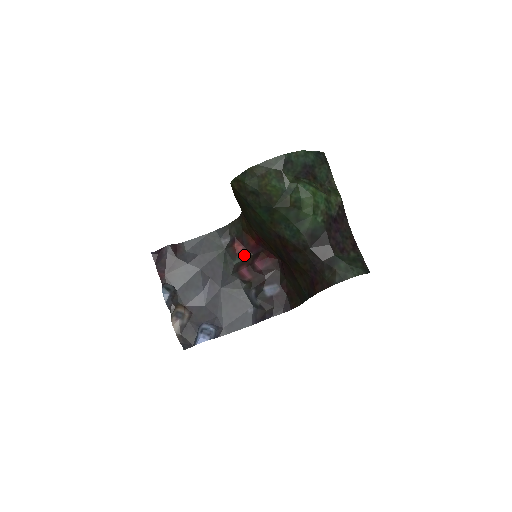
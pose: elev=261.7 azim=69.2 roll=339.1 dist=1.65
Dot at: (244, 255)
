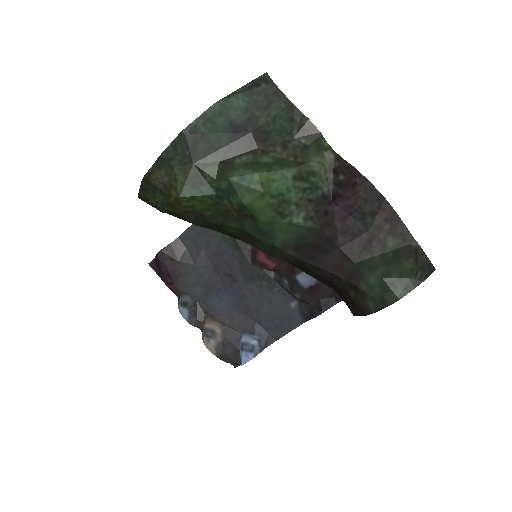
Dot at: occluded
